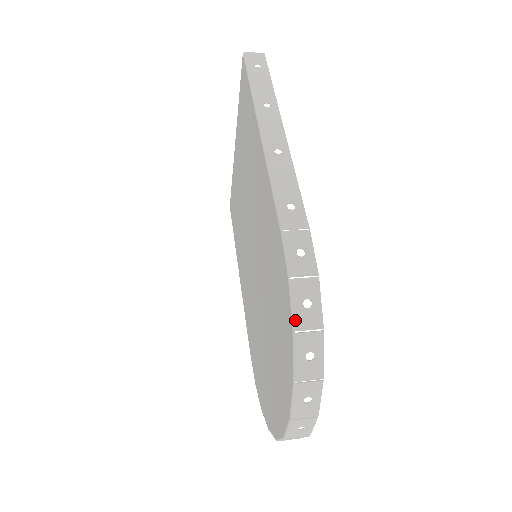
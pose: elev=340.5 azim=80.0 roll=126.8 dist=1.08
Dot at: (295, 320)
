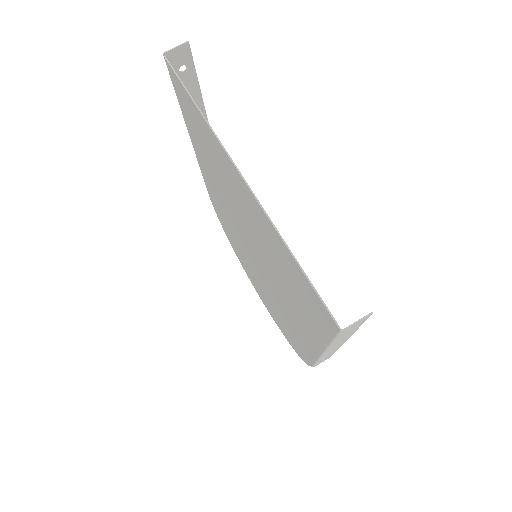
Dot at: occluded
